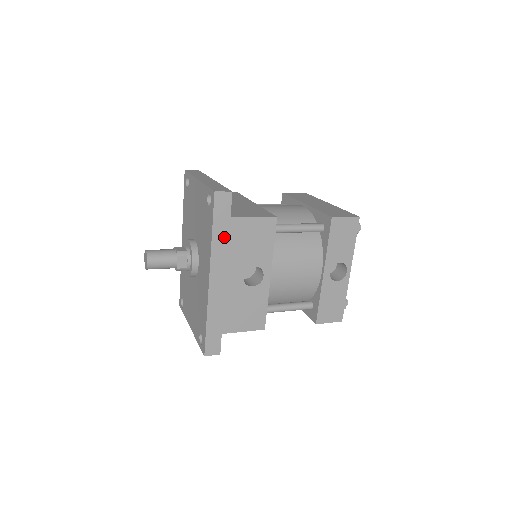
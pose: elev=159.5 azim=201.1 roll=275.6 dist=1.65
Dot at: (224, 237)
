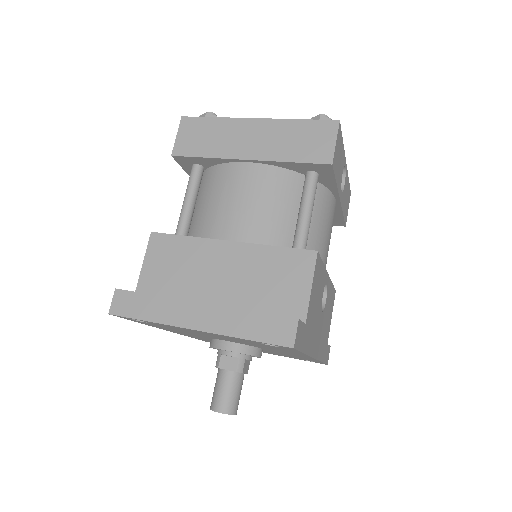
Dot at: (308, 336)
